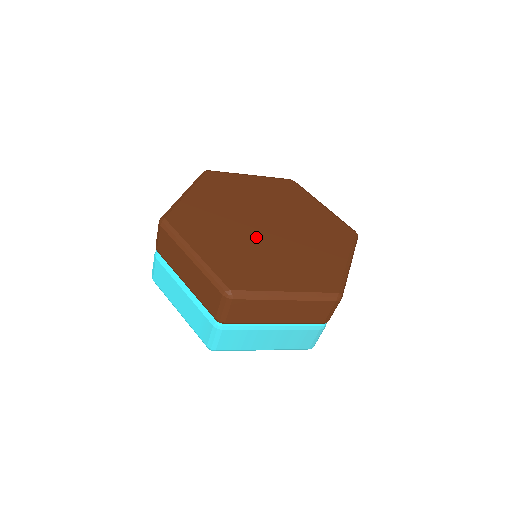
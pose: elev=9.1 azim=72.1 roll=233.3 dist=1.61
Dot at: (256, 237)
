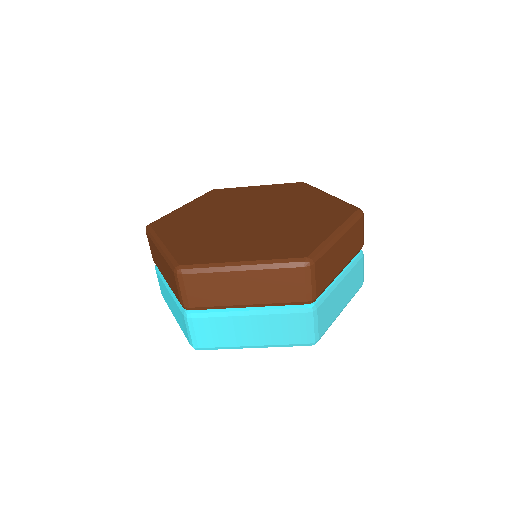
Dot at: (234, 226)
